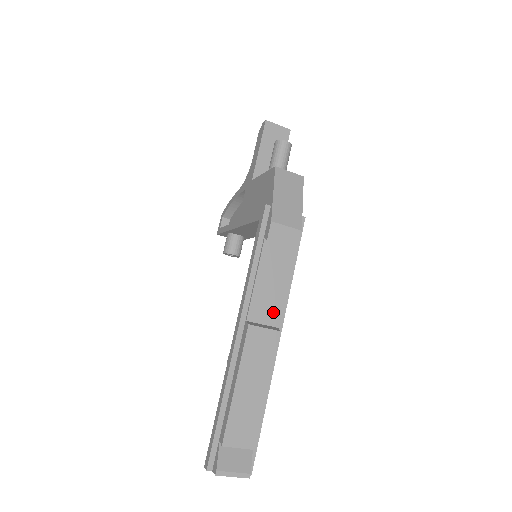
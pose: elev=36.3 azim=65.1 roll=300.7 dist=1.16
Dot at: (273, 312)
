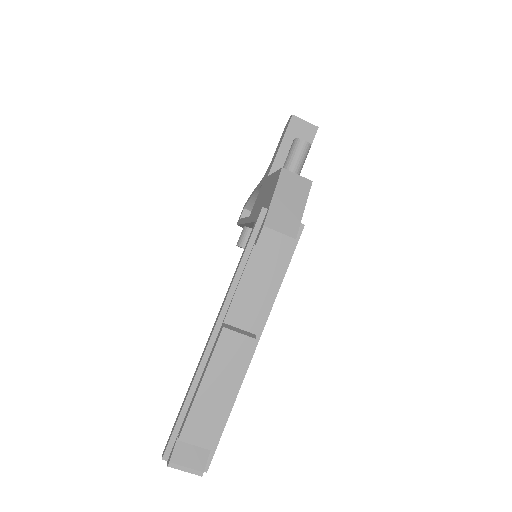
Dot at: (253, 318)
